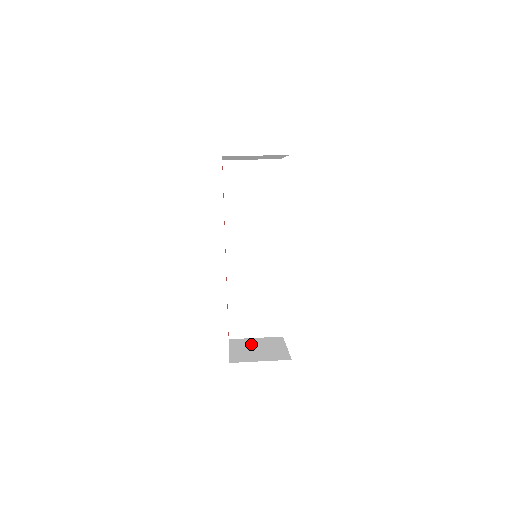
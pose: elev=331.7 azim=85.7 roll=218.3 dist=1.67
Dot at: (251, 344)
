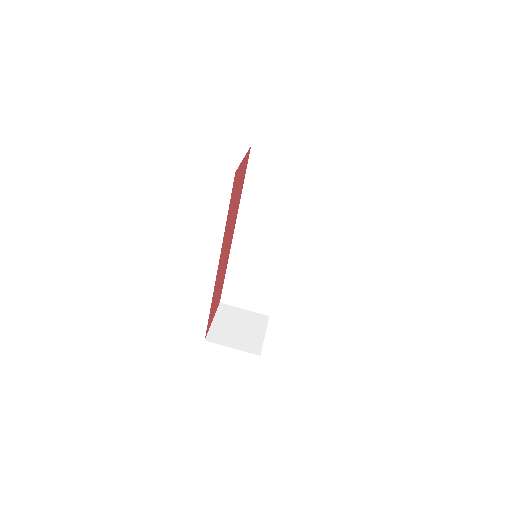
Dot at: (236, 318)
